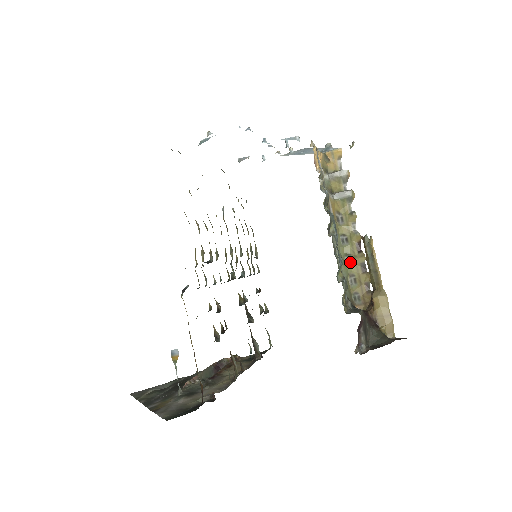
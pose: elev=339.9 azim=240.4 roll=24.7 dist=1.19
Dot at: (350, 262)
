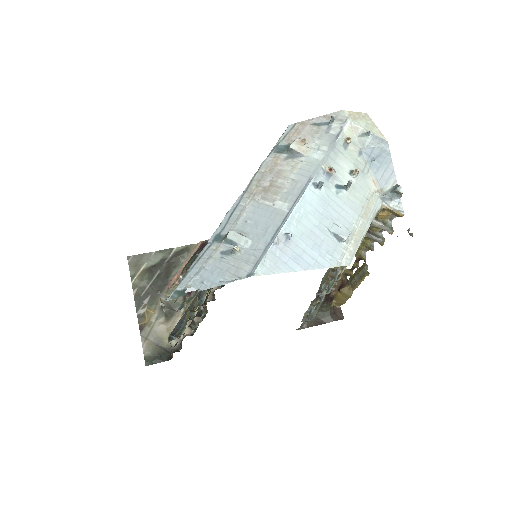
Dot at: occluded
